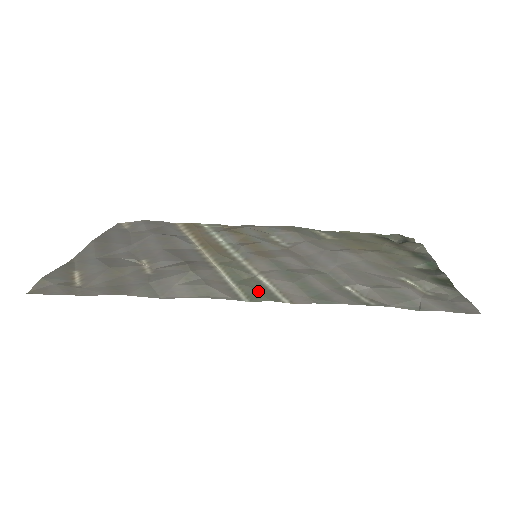
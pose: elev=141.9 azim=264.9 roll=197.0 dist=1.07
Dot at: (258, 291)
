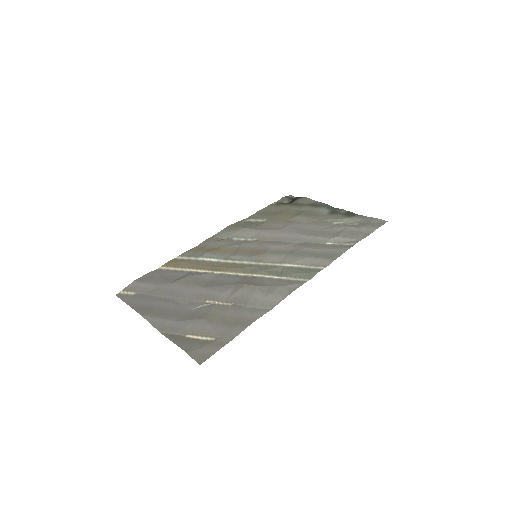
Dot at: (303, 272)
